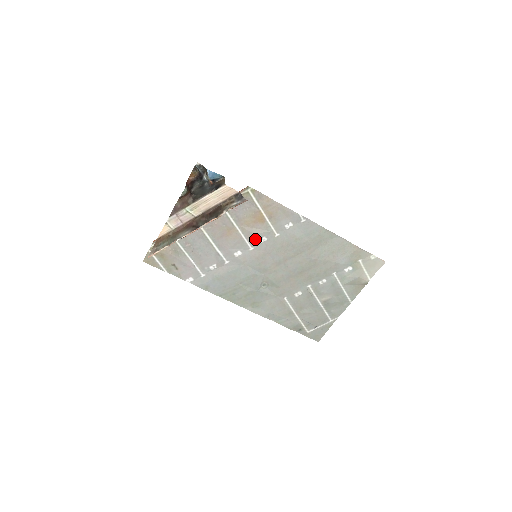
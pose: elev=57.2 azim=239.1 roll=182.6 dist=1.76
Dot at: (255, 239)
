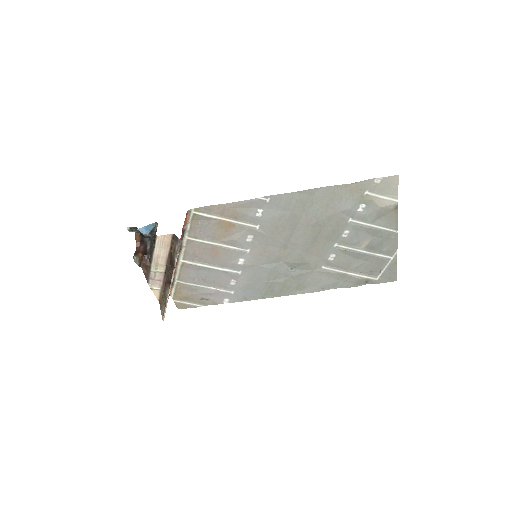
Dot at: (242, 242)
